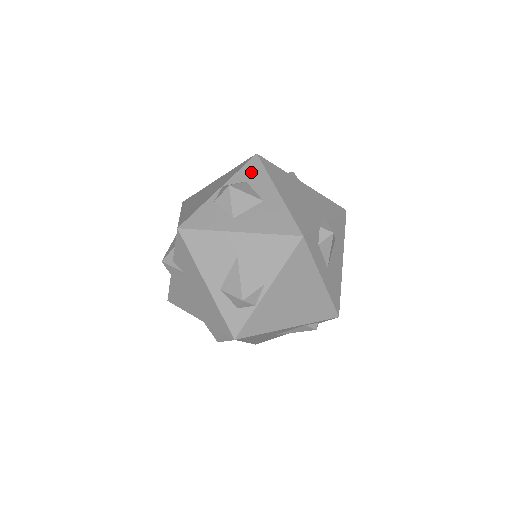
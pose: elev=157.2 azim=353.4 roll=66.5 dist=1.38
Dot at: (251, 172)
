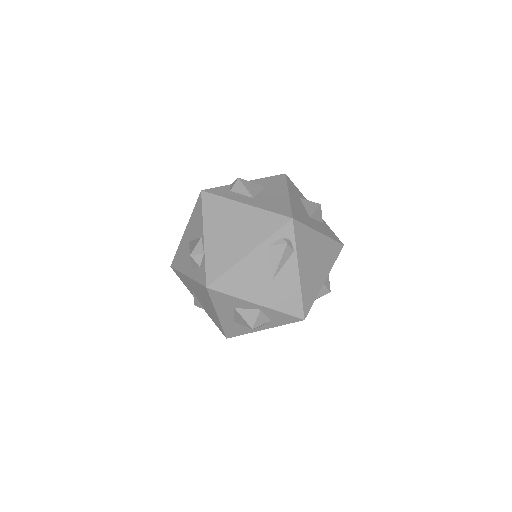
Dot at: occluded
